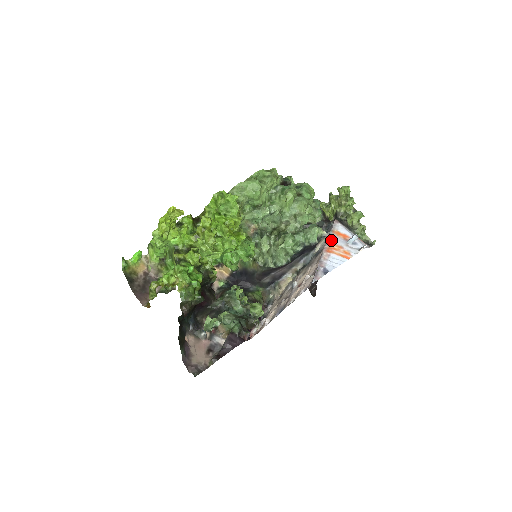
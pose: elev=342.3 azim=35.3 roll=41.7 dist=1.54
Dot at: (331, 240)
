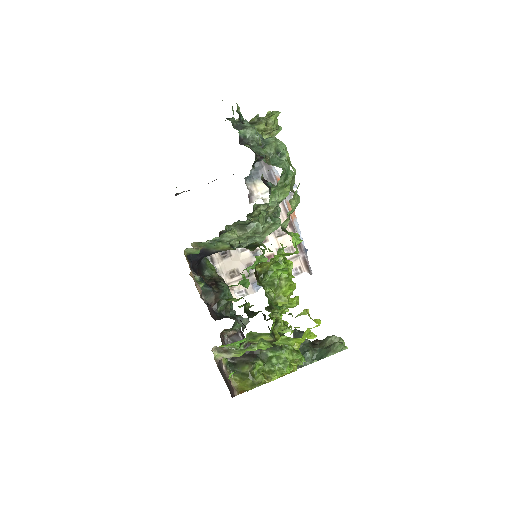
Dot at: (285, 199)
